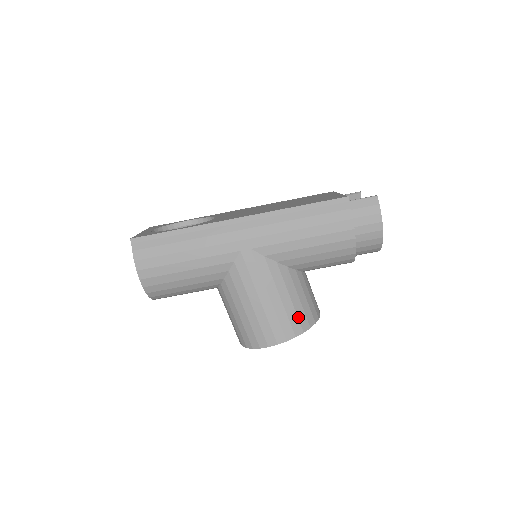
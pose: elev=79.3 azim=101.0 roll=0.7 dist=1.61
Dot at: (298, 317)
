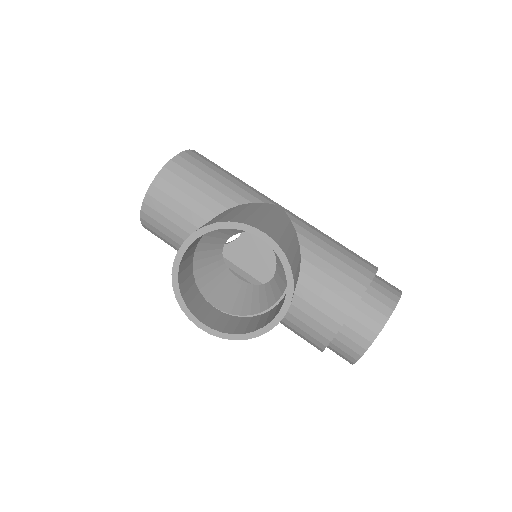
Dot at: (288, 249)
